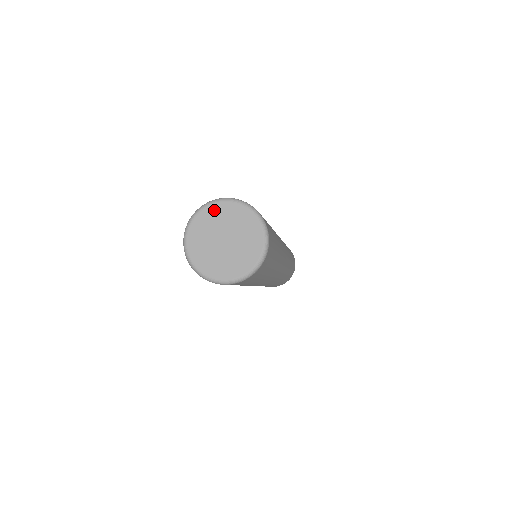
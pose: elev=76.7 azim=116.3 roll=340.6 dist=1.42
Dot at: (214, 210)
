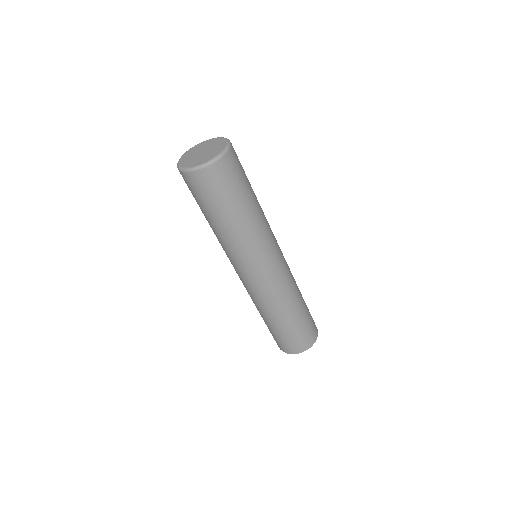
Dot at: (187, 153)
